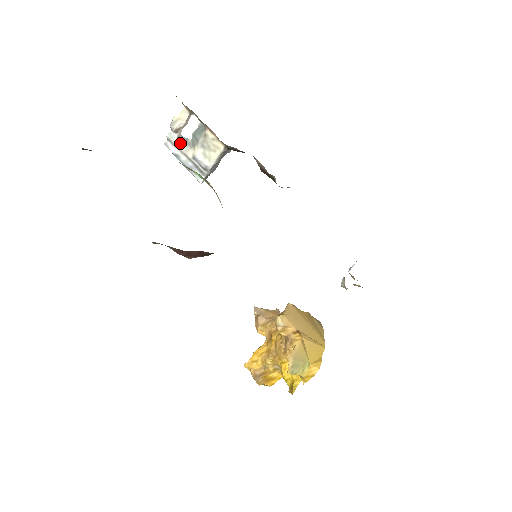
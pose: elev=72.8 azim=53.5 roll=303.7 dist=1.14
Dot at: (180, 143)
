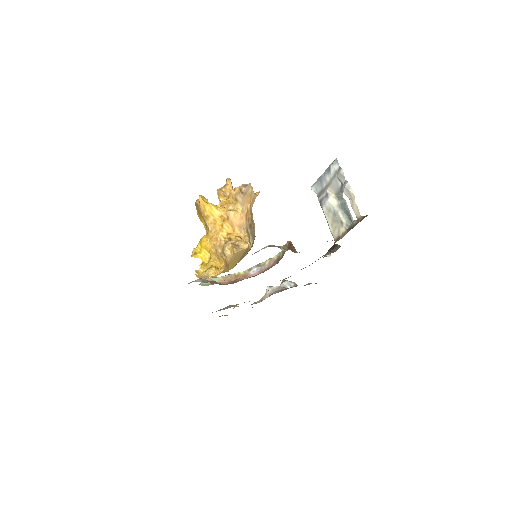
Dot at: (339, 182)
